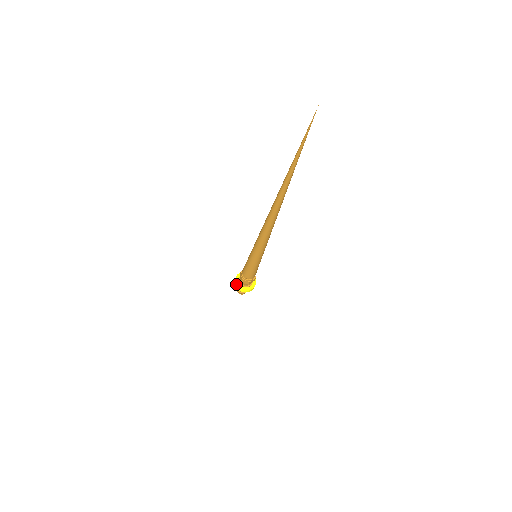
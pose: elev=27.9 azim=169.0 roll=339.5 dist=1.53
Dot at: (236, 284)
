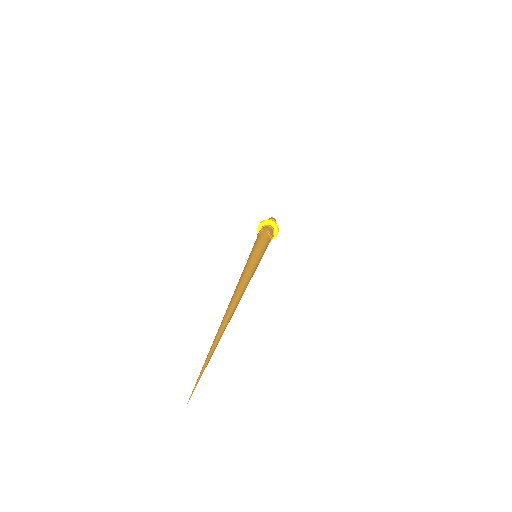
Dot at: occluded
